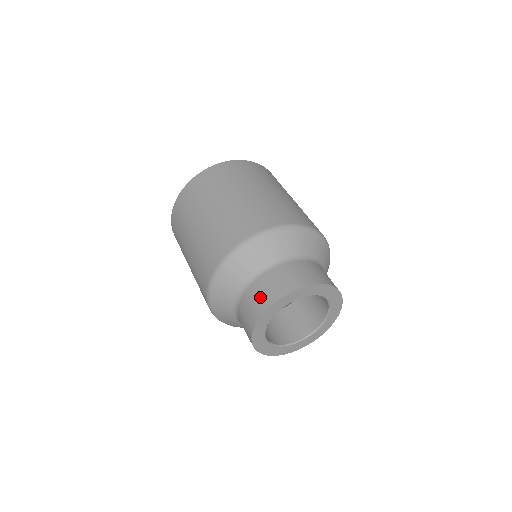
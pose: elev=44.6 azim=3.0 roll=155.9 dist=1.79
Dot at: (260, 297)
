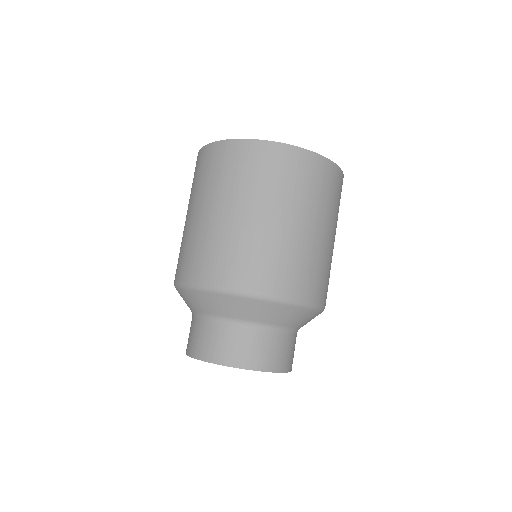
Dot at: (192, 339)
